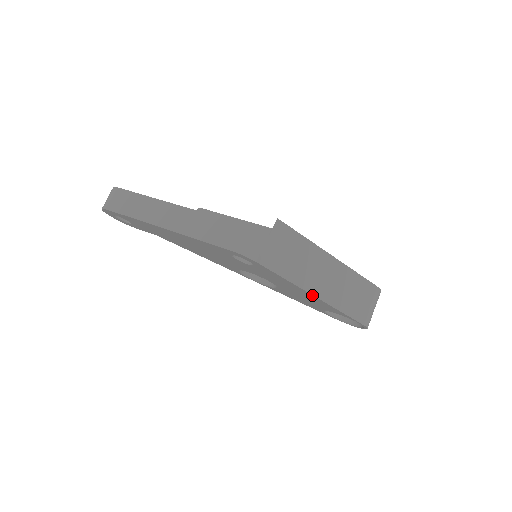
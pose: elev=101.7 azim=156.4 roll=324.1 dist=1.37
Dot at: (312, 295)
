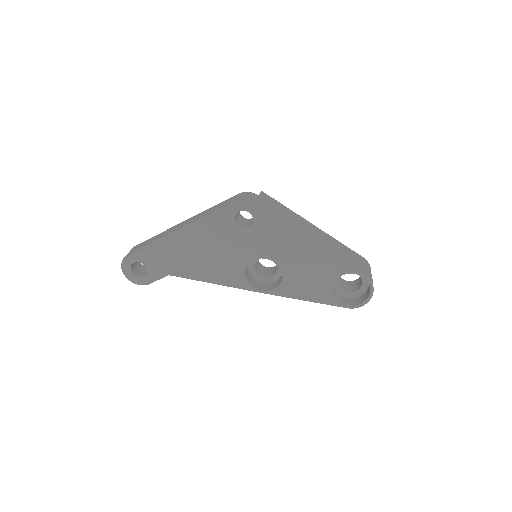
Dot at: (308, 239)
